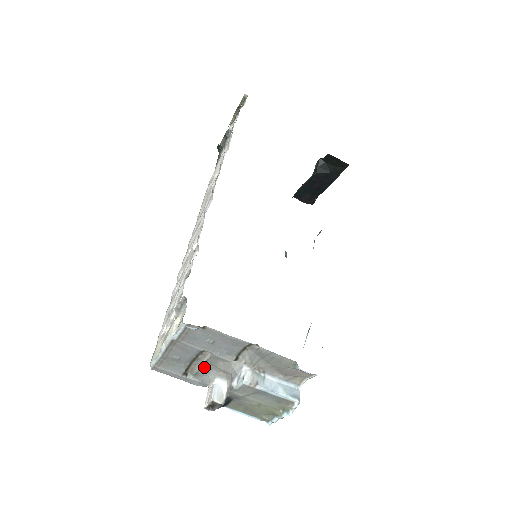
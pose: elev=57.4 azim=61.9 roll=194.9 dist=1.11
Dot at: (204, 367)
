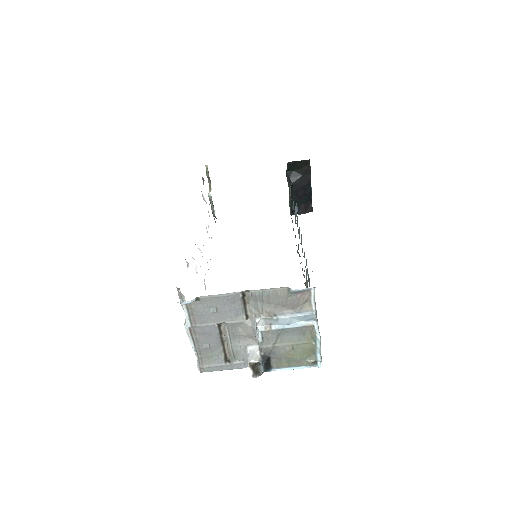
Dot at: (233, 343)
